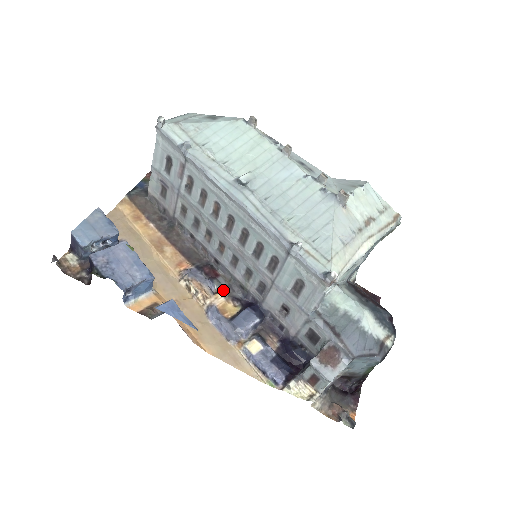
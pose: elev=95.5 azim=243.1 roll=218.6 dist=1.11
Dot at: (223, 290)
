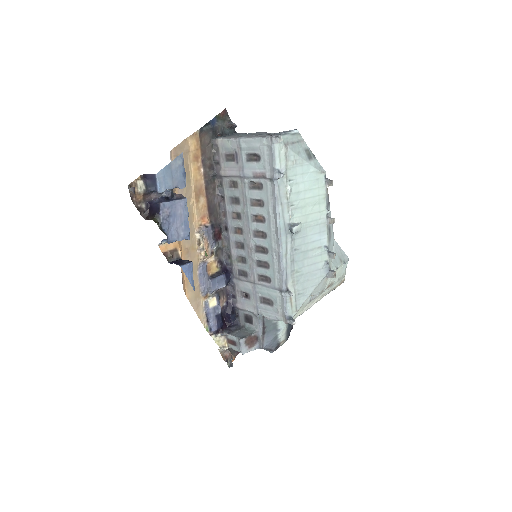
Dot at: (217, 251)
